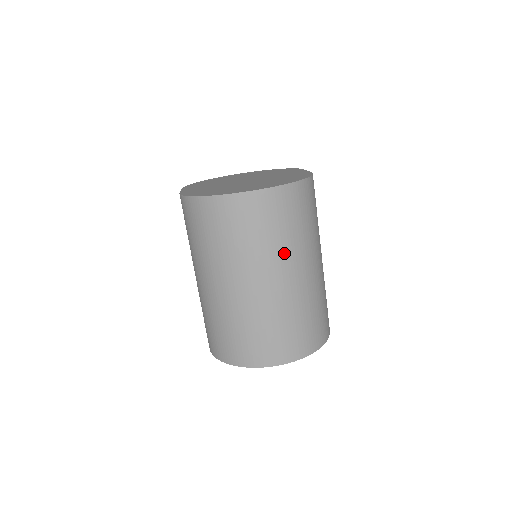
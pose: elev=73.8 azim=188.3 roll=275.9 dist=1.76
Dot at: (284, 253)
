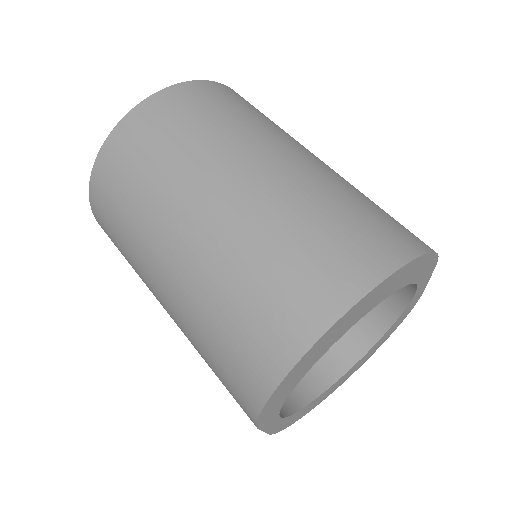
Dot at: (234, 141)
